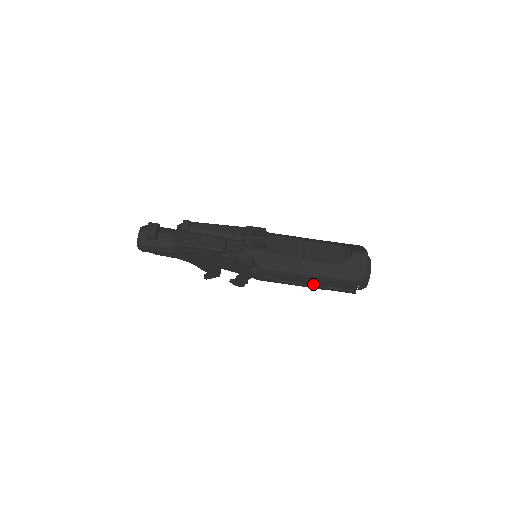
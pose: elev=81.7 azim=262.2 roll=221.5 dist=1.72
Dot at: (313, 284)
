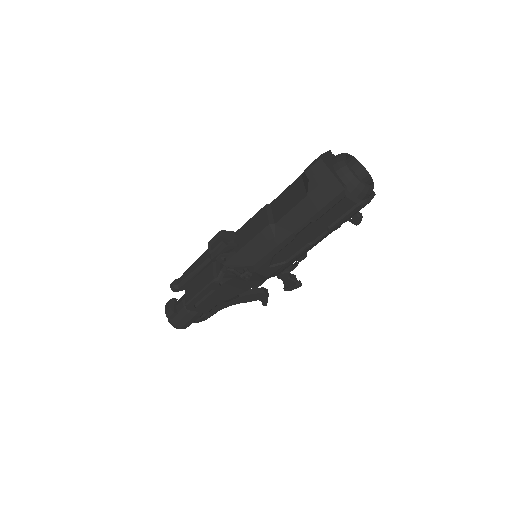
Dot at: (315, 236)
